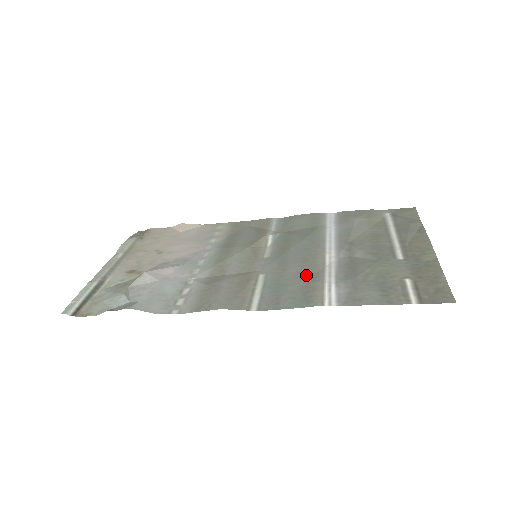
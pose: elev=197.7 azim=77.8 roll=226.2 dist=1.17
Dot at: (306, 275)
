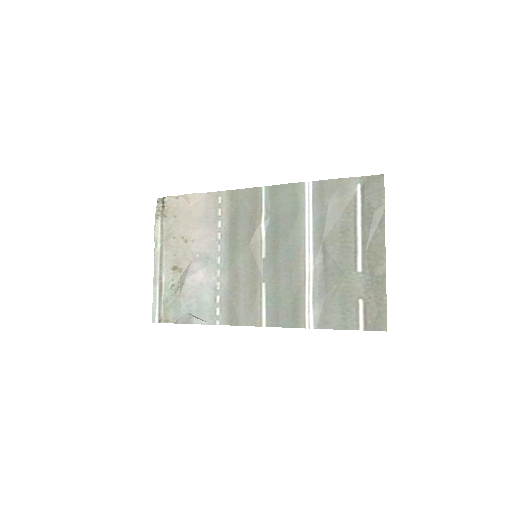
Dot at: (293, 290)
